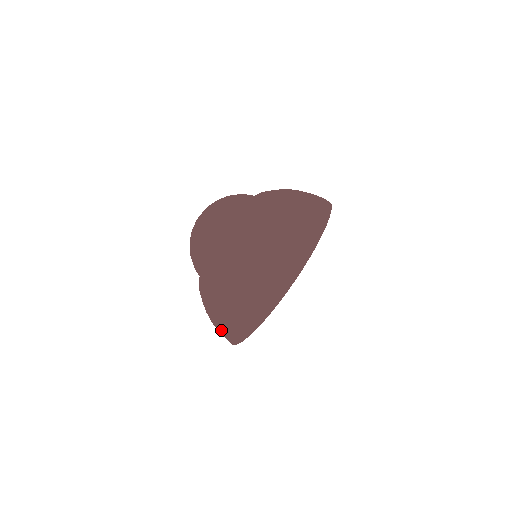
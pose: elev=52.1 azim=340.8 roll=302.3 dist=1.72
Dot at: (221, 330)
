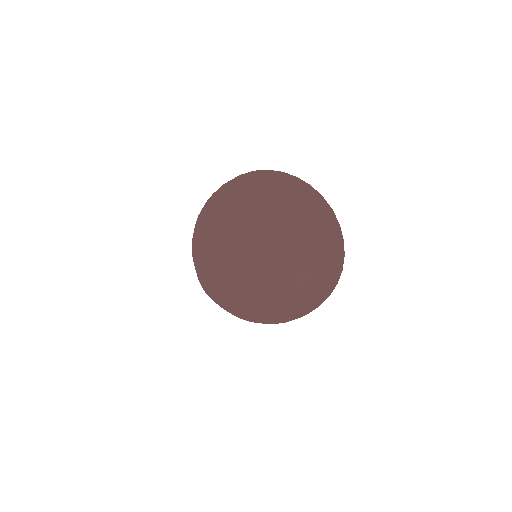
Dot at: occluded
